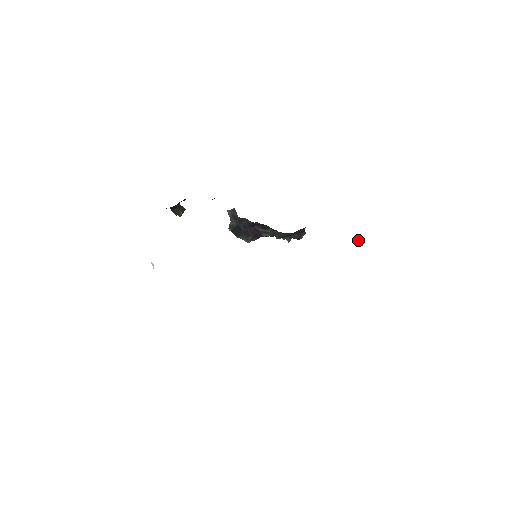
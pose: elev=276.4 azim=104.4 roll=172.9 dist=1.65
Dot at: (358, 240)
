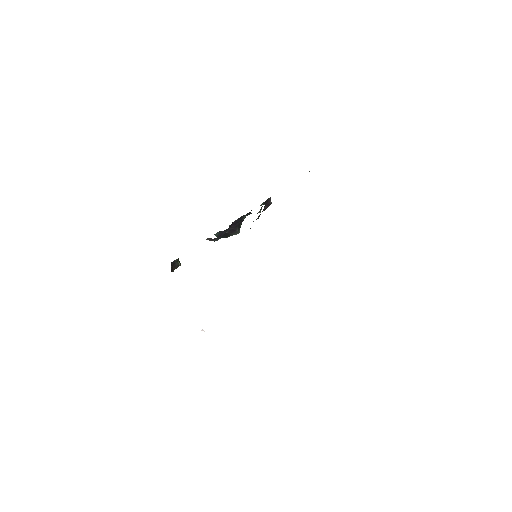
Dot at: occluded
